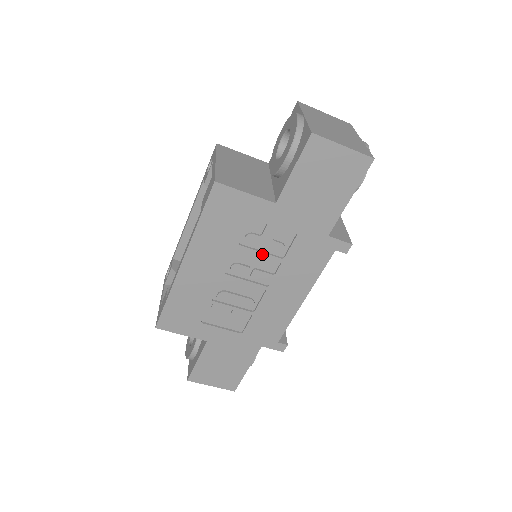
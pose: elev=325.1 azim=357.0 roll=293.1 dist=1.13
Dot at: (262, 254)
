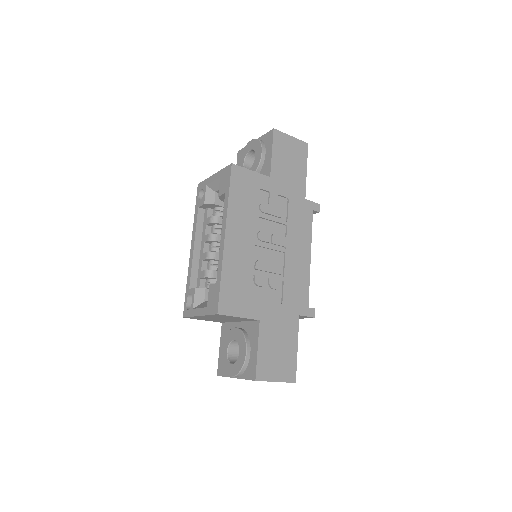
Dot at: (274, 219)
